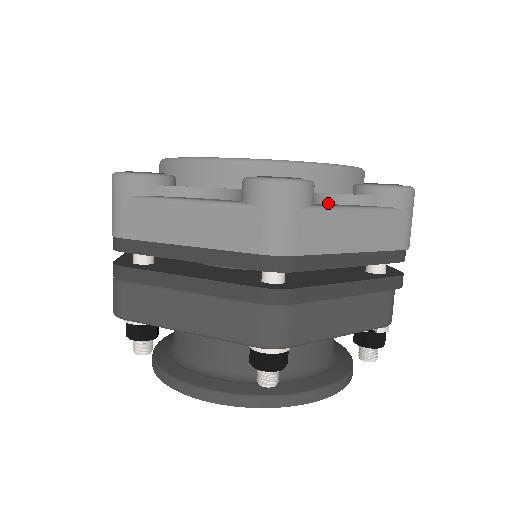
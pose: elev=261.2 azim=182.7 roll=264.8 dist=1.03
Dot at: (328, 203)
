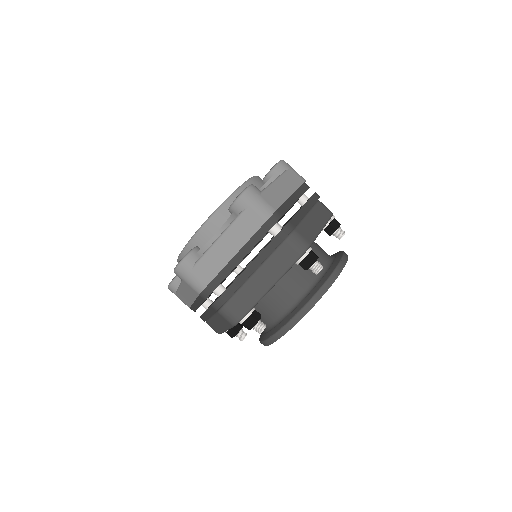
Dot at: occluded
